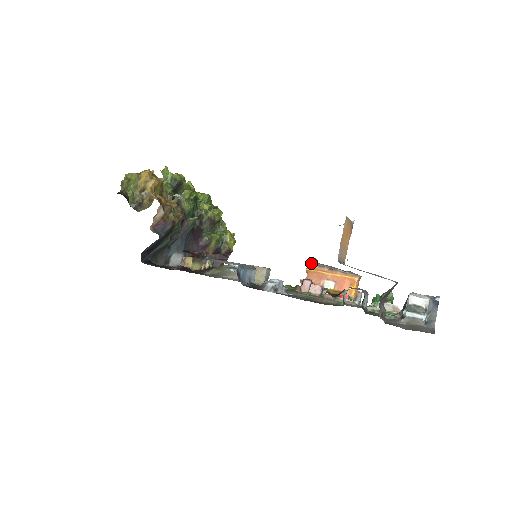
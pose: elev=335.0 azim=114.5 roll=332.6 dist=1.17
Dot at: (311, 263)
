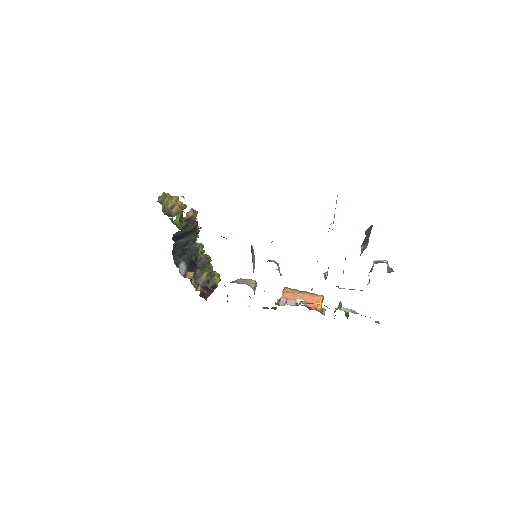
Dot at: (286, 288)
